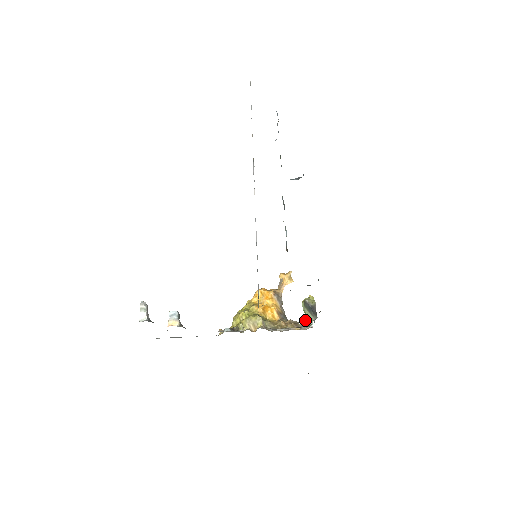
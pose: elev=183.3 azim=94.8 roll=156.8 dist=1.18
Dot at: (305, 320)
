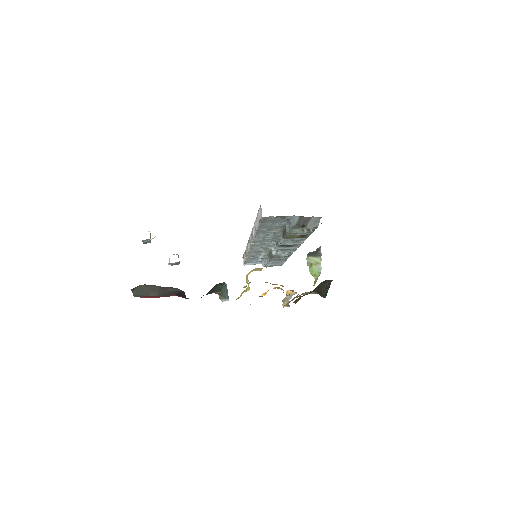
Dot at: occluded
